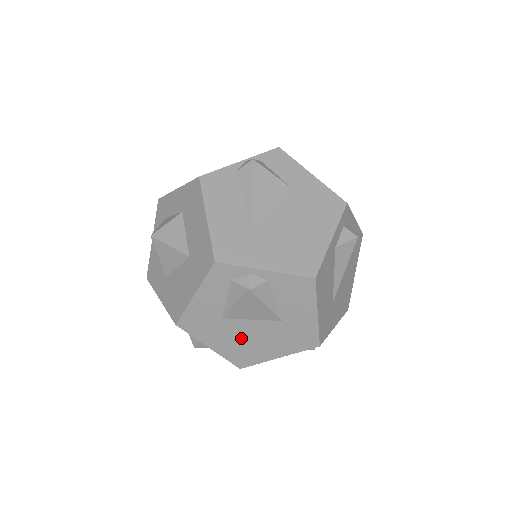
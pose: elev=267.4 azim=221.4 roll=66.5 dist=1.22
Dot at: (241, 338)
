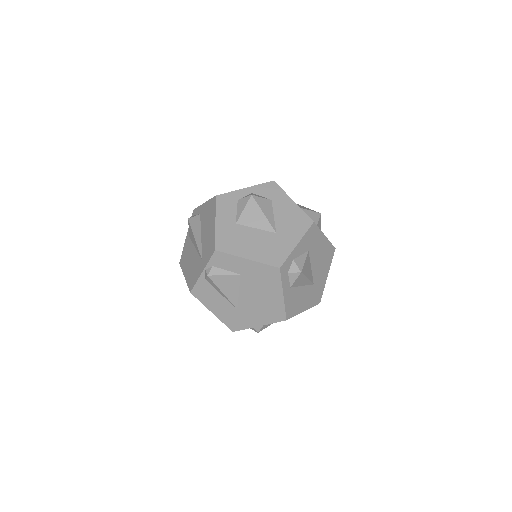
Dot at: occluded
